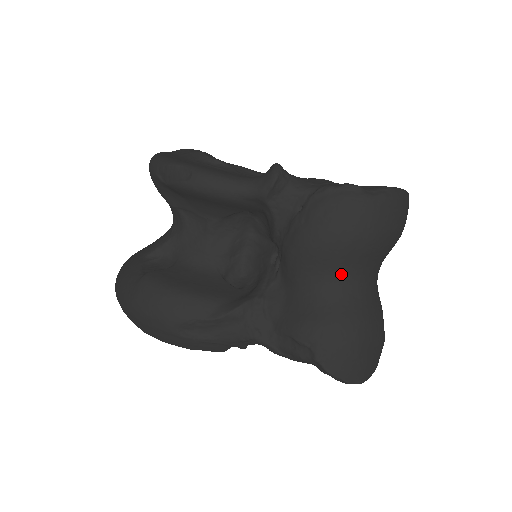
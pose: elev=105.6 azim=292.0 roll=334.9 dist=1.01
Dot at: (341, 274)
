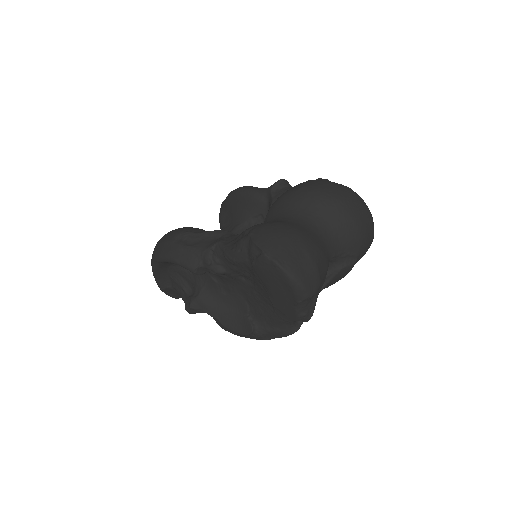
Dot at: (296, 212)
